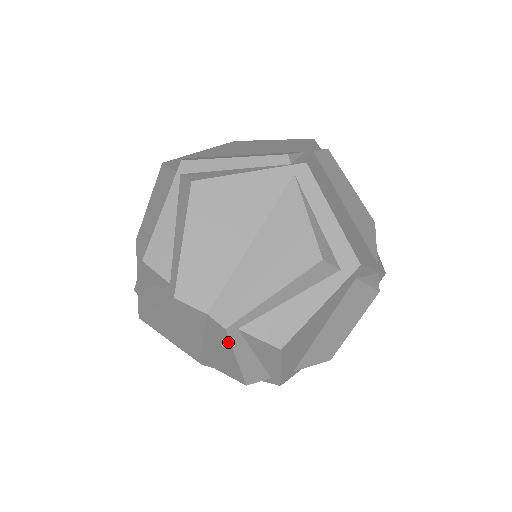
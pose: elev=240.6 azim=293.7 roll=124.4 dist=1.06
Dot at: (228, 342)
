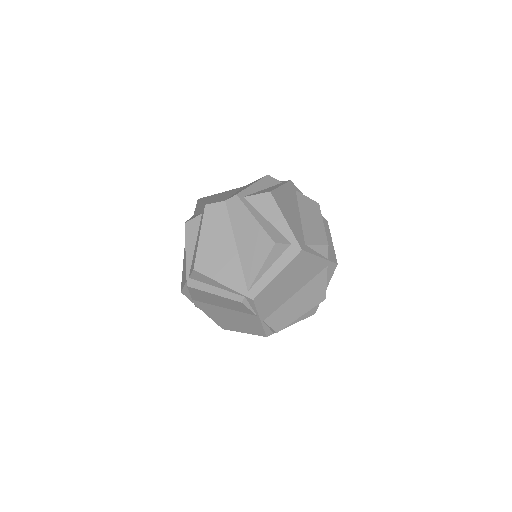
Dot at: (243, 207)
